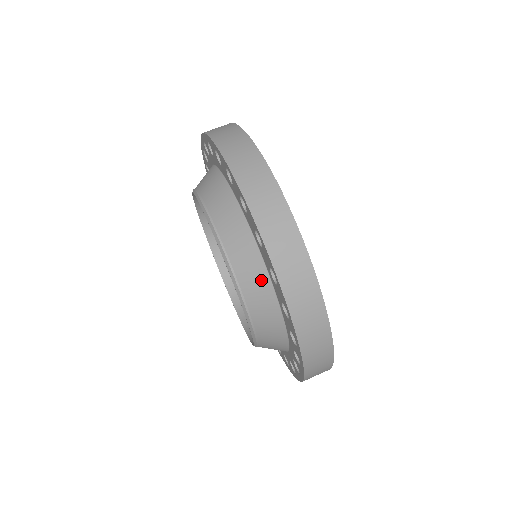
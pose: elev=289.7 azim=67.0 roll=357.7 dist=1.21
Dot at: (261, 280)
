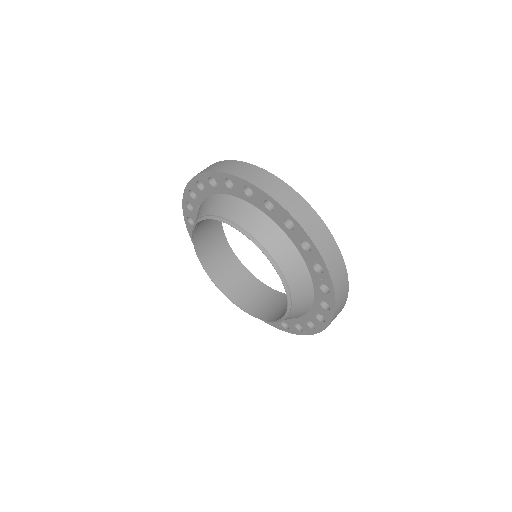
Dot at: (264, 222)
